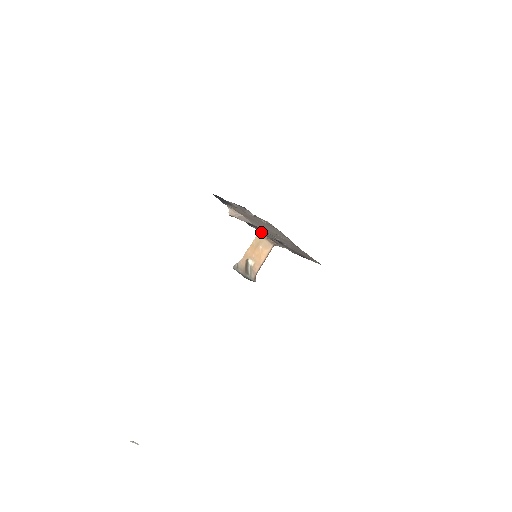
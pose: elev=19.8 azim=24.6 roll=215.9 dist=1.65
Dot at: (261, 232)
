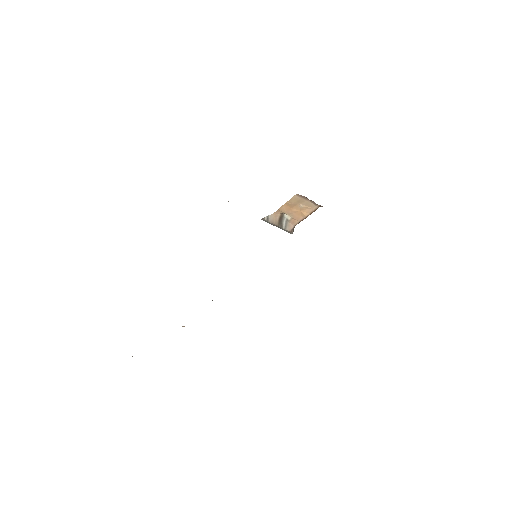
Dot at: occluded
